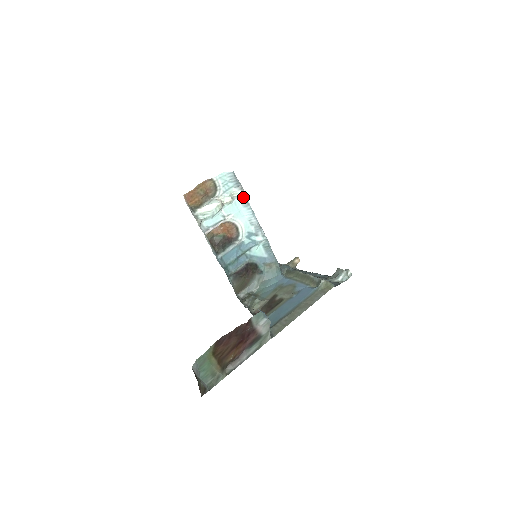
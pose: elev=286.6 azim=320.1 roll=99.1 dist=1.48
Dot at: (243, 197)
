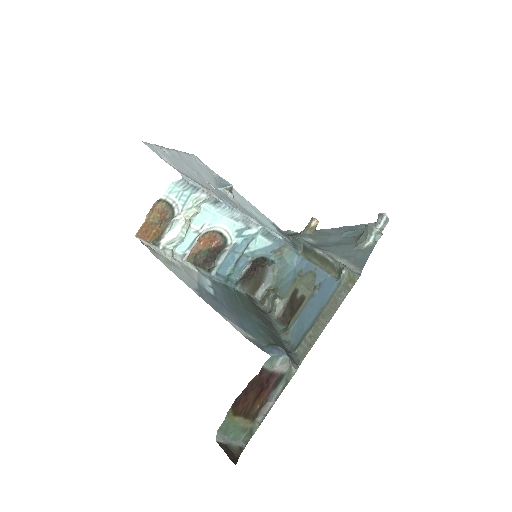
Dot at: (210, 199)
